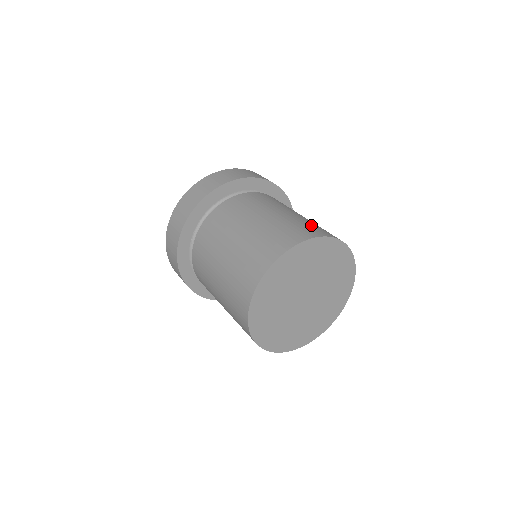
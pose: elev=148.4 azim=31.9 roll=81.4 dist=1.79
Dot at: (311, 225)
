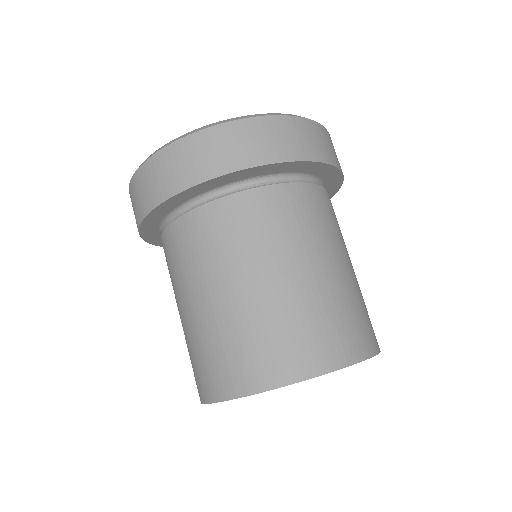
Dot at: (299, 333)
